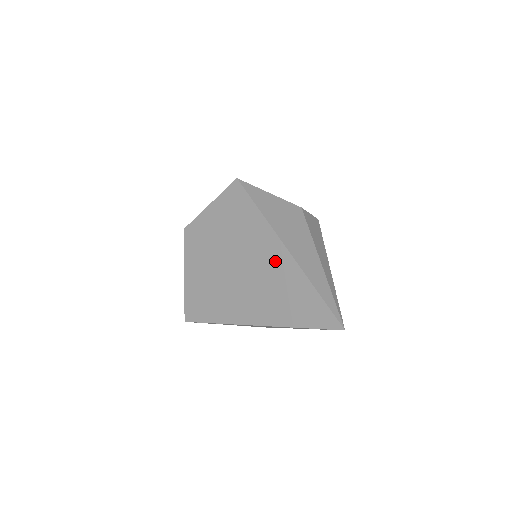
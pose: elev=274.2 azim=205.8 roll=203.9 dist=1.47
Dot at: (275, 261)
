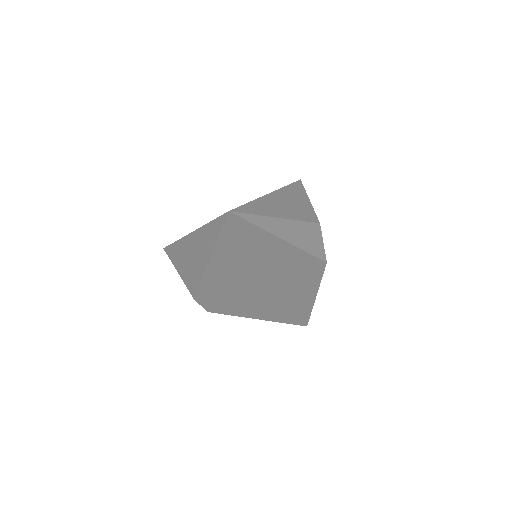
Dot at: occluded
